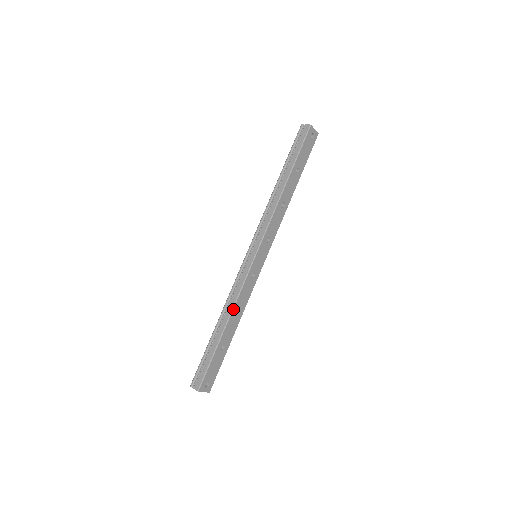
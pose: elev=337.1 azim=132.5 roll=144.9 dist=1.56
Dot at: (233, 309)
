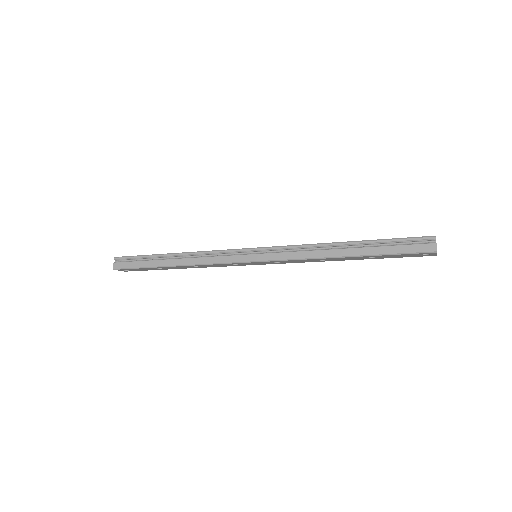
Dot at: (192, 265)
